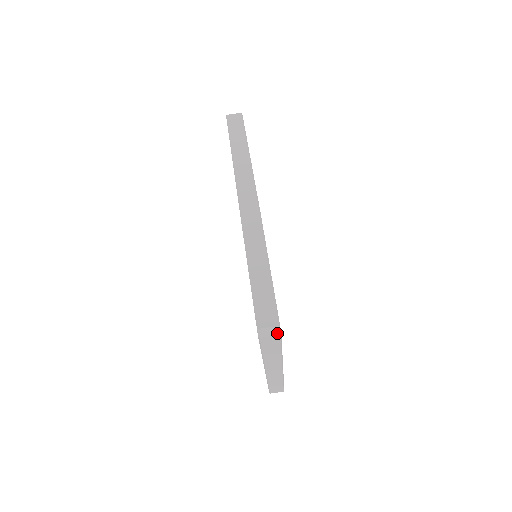
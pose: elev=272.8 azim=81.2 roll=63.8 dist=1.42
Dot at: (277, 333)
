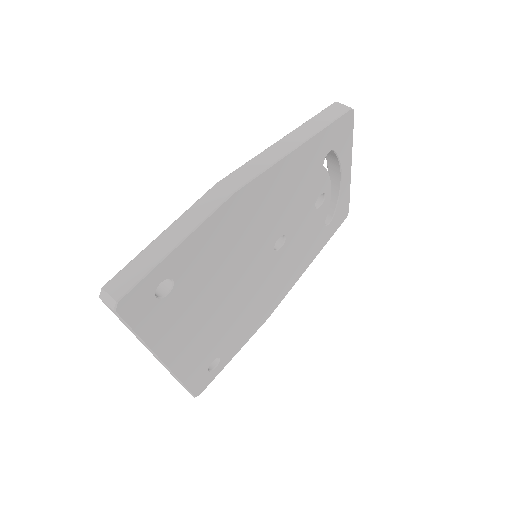
Dot at: (112, 307)
